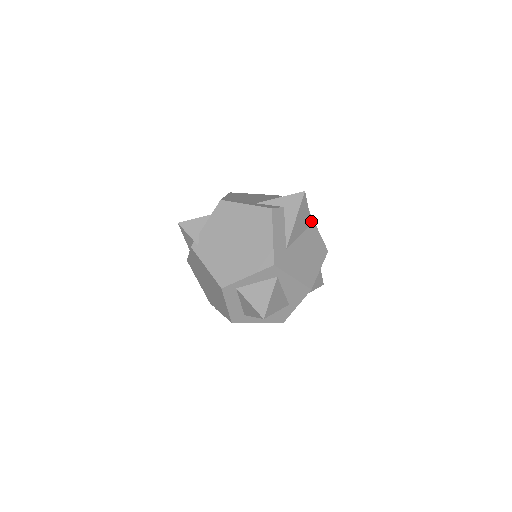
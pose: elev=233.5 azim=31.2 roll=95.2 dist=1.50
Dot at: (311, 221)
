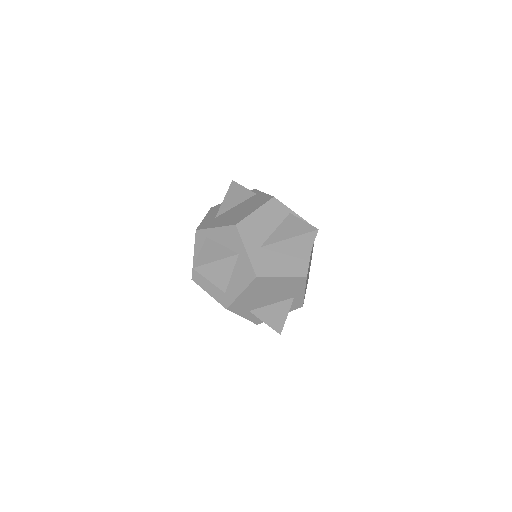
Dot at: (257, 193)
